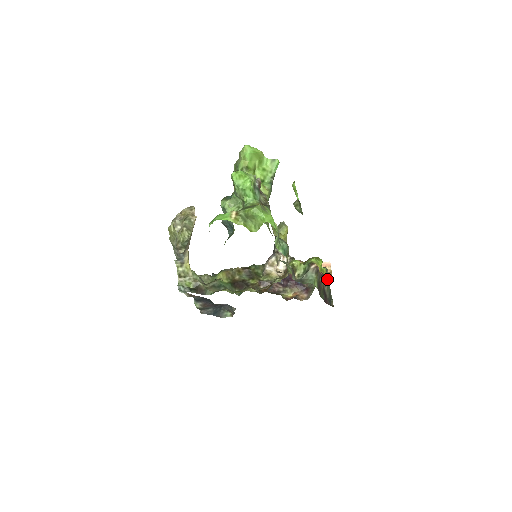
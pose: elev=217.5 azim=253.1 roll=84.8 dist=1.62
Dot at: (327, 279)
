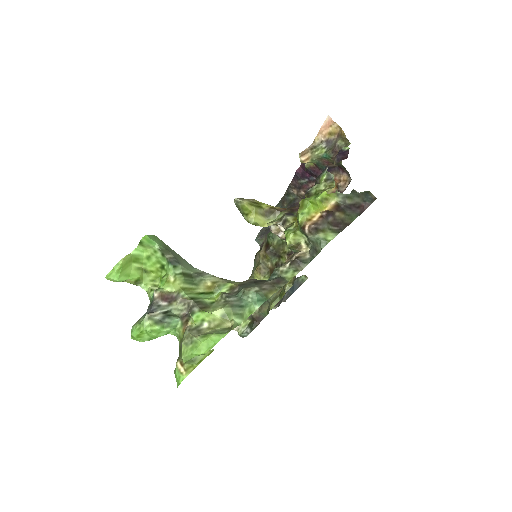
Dot at: (338, 194)
